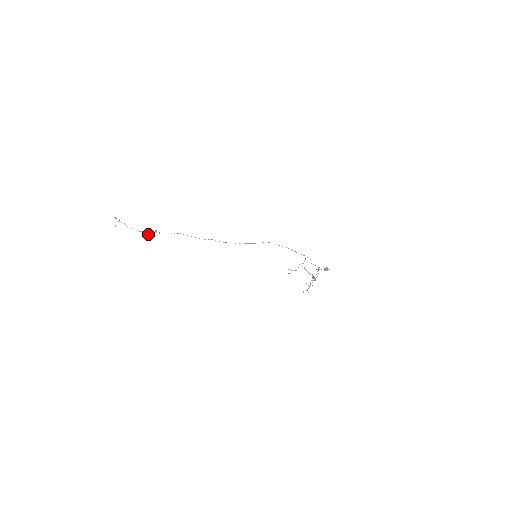
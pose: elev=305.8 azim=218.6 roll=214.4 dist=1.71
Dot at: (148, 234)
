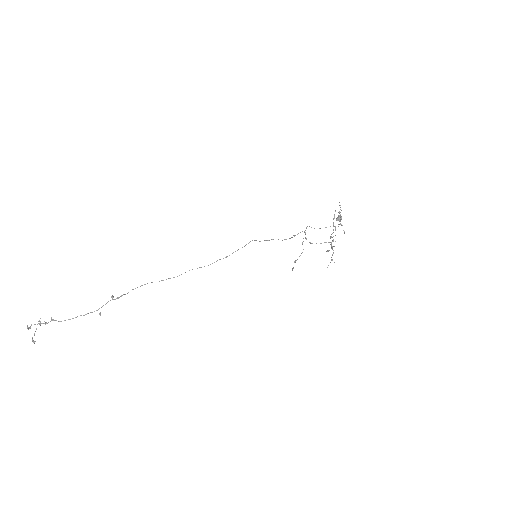
Dot at: (99, 313)
